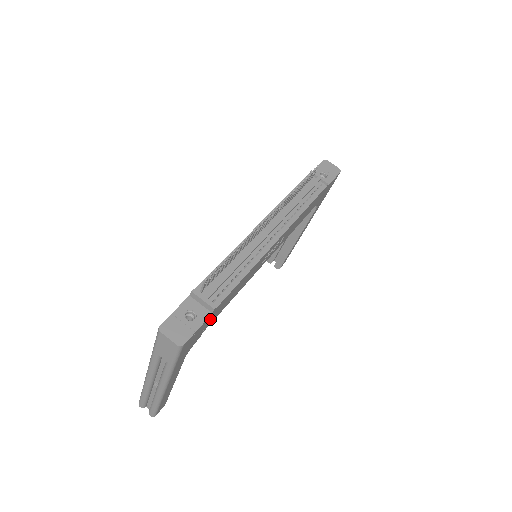
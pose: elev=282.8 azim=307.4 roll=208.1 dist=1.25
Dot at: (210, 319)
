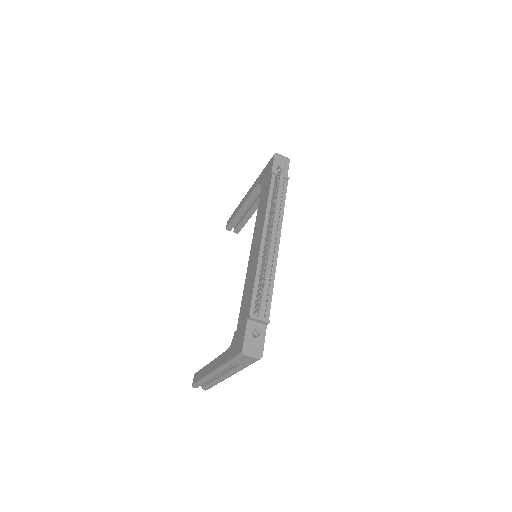
Dot at: occluded
